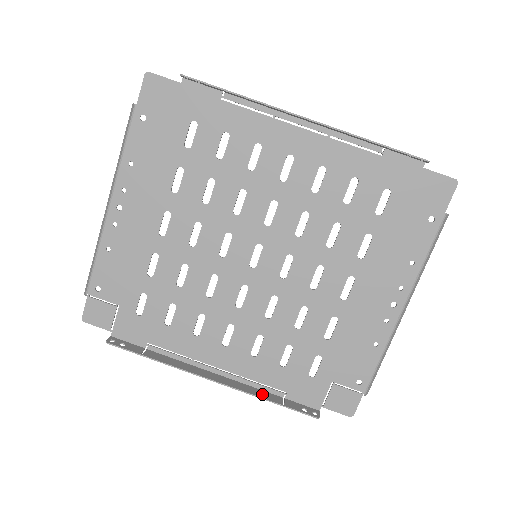
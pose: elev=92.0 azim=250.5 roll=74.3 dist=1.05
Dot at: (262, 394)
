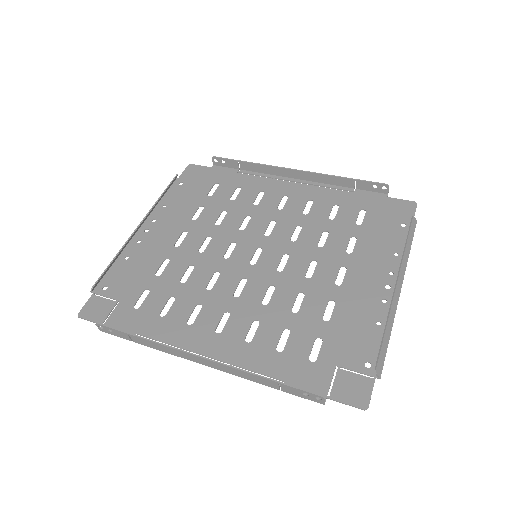
Dot at: (255, 376)
